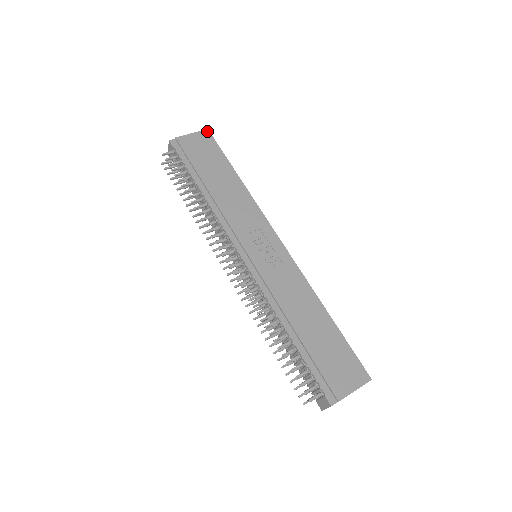
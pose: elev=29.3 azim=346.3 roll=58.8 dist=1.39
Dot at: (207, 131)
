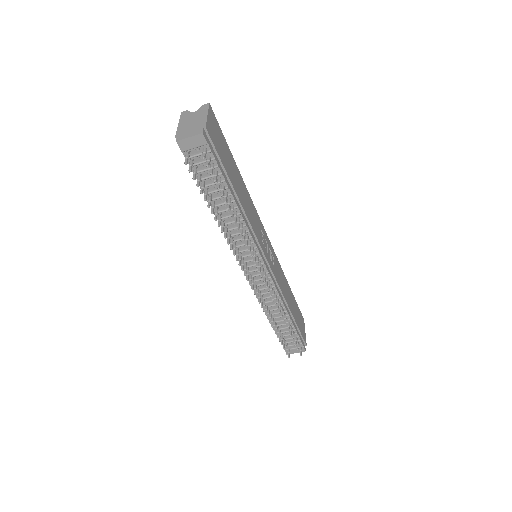
Dot at: (211, 107)
